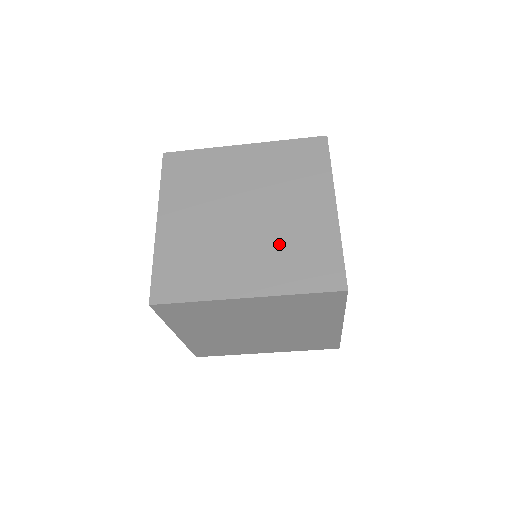
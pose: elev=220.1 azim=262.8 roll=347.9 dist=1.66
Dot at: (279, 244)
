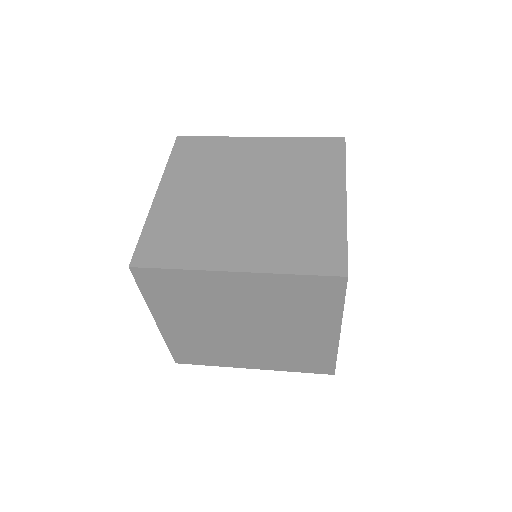
Dot at: (280, 349)
